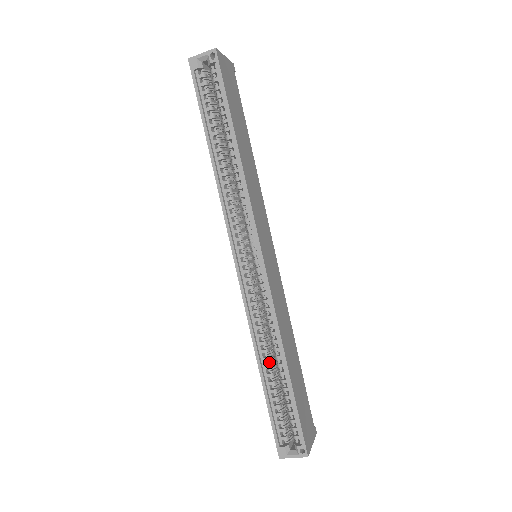
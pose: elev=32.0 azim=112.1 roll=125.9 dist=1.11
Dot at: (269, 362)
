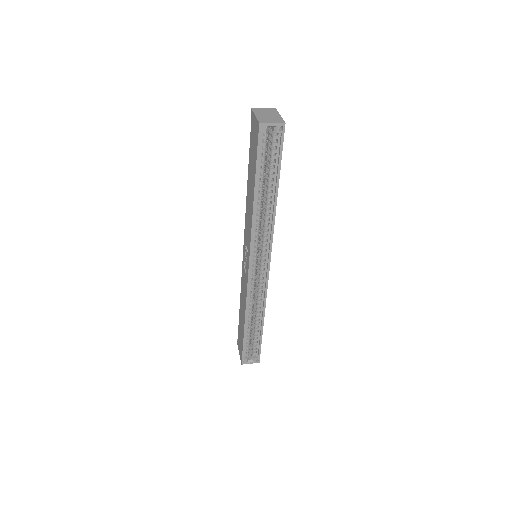
Dot at: occluded
